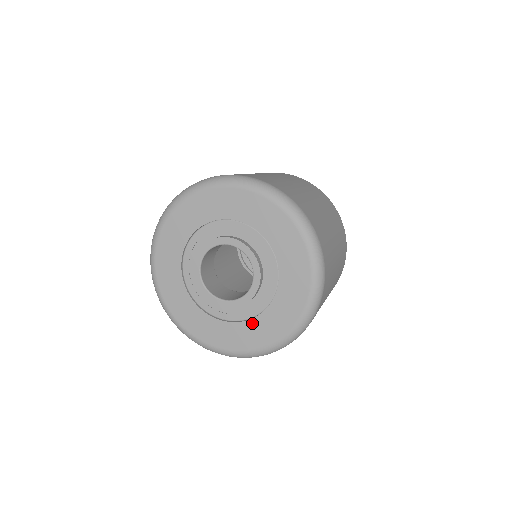
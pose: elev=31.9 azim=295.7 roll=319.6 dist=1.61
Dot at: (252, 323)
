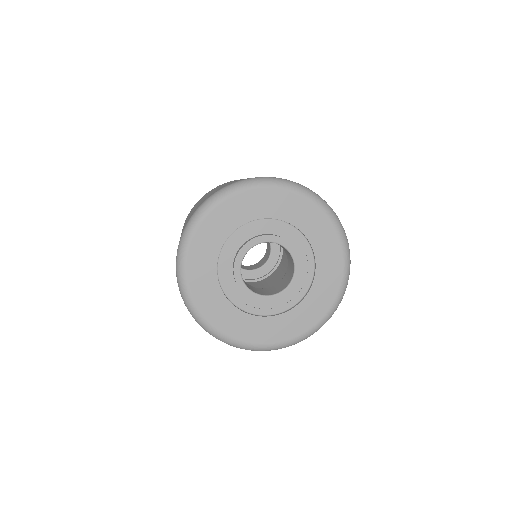
Dot at: (266, 320)
